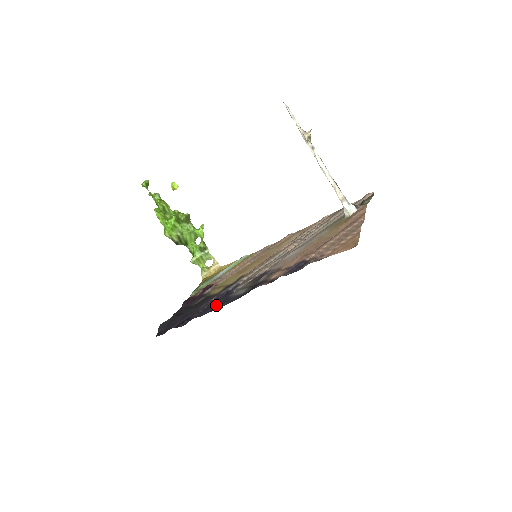
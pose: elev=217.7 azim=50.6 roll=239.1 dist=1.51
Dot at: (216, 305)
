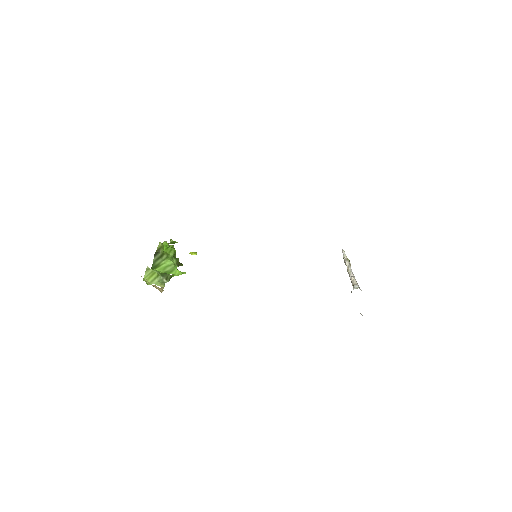
Dot at: occluded
